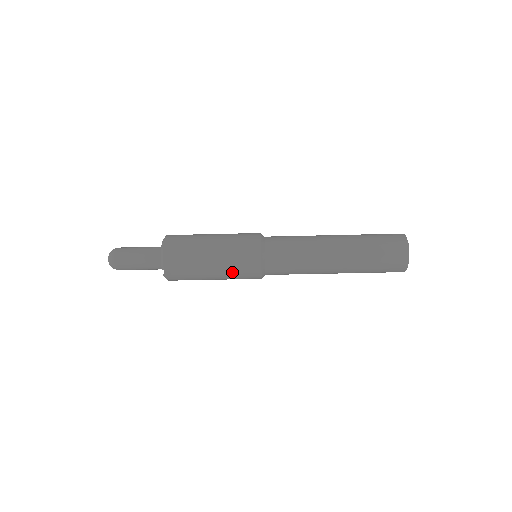
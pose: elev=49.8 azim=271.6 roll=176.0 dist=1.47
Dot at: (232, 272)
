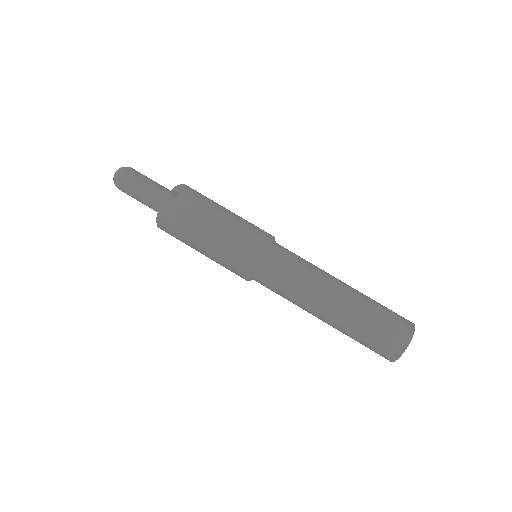
Dot at: (236, 232)
